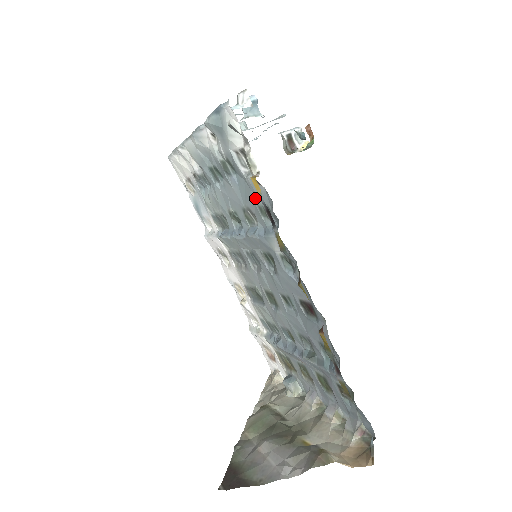
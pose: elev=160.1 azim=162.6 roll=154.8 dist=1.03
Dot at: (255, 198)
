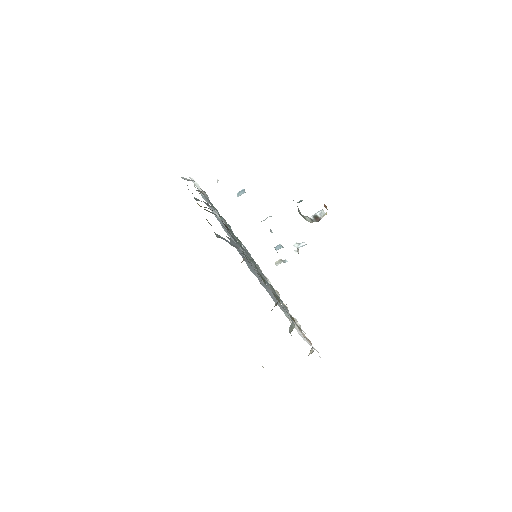
Dot at: (211, 205)
